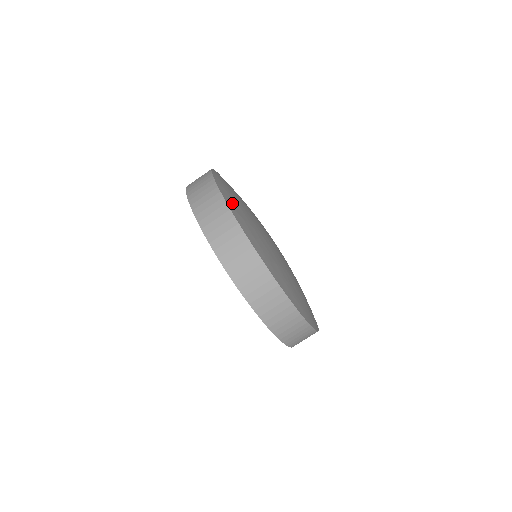
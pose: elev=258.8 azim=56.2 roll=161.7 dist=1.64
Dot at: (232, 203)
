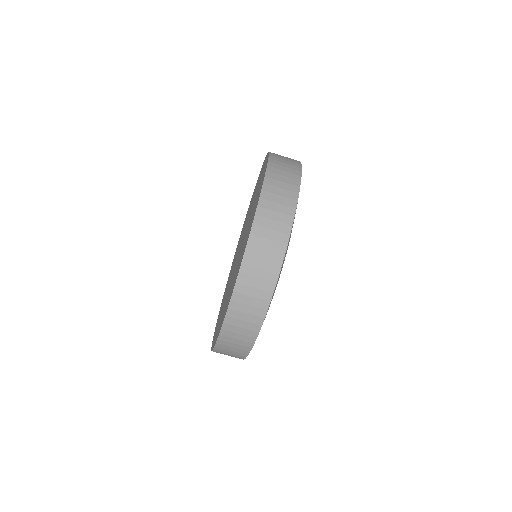
Dot at: occluded
